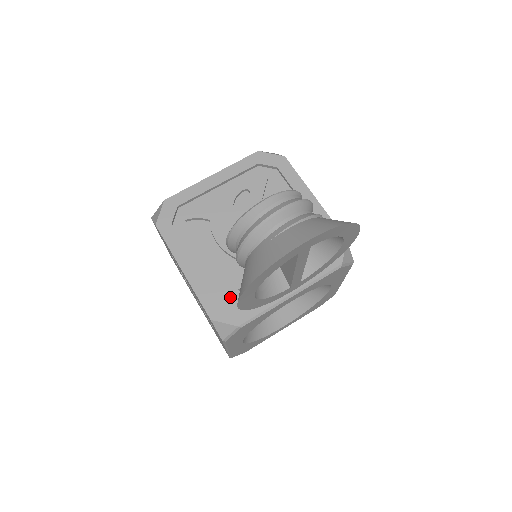
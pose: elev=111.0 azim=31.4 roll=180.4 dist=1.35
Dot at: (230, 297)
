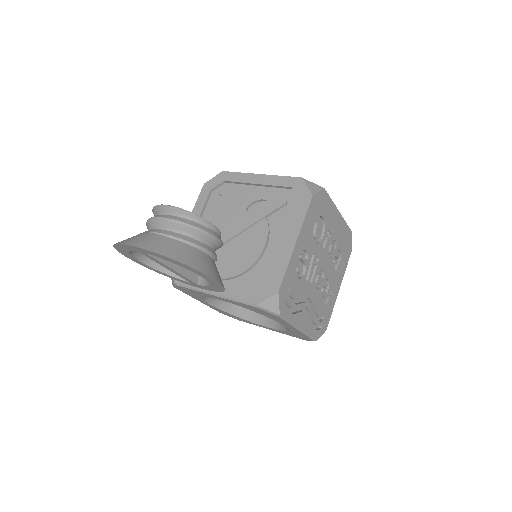
Dot at: occluded
